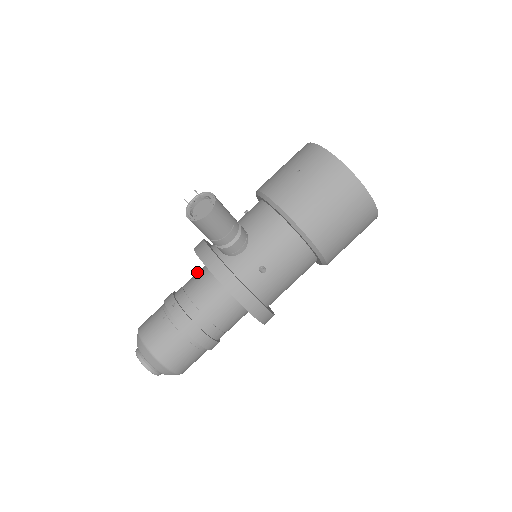
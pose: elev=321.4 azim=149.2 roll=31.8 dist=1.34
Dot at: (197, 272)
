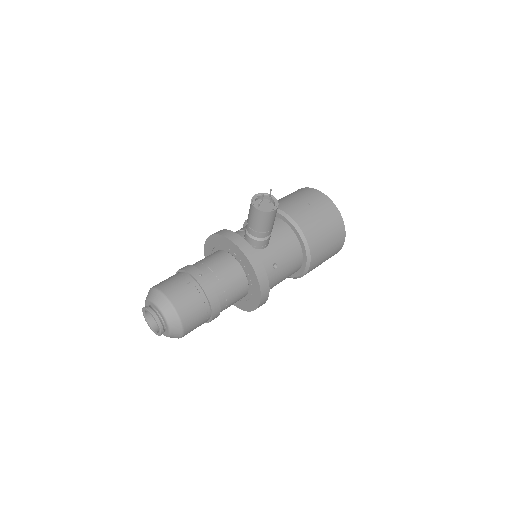
Dot at: (212, 254)
